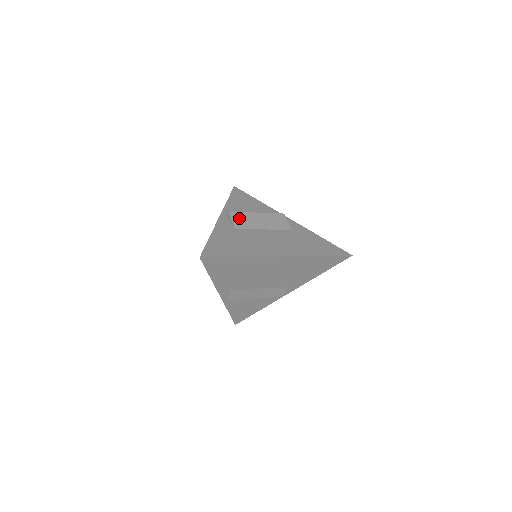
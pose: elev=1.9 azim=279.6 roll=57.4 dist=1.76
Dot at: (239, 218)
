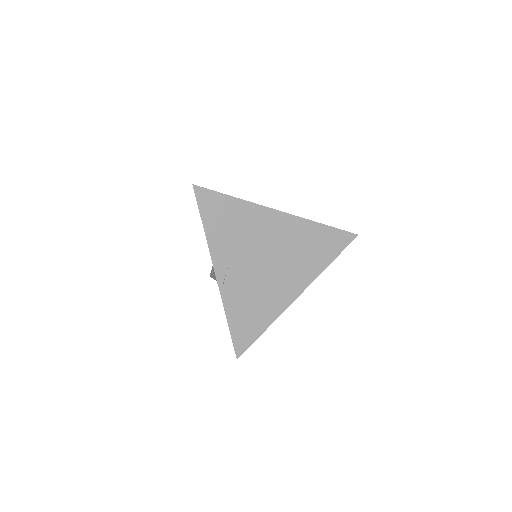
Dot at: occluded
